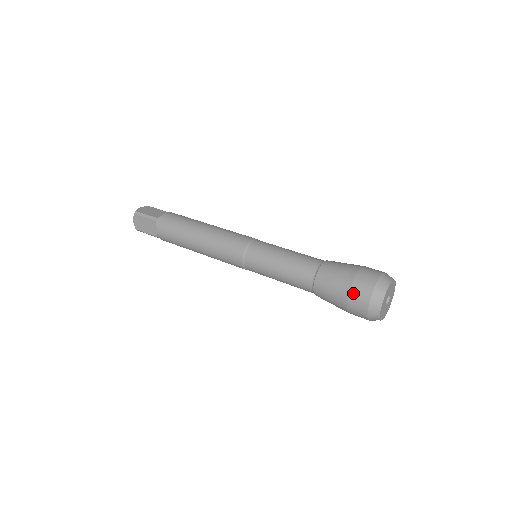
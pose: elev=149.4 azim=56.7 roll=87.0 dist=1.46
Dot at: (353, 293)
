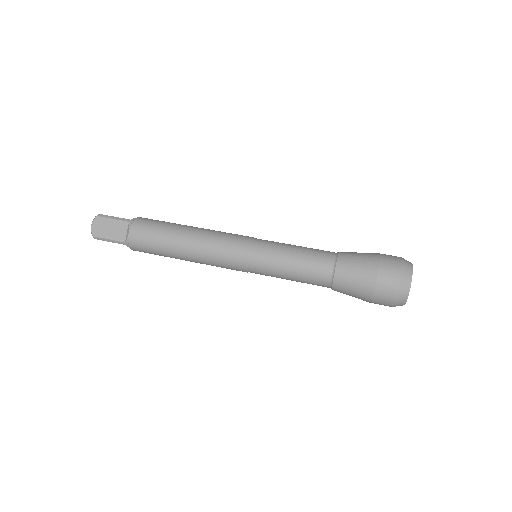
Dot at: (382, 269)
